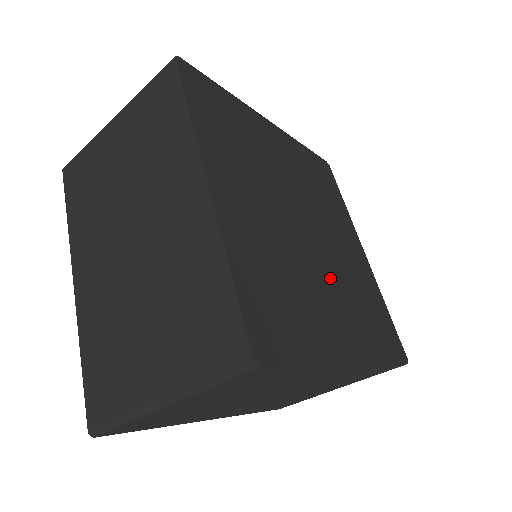
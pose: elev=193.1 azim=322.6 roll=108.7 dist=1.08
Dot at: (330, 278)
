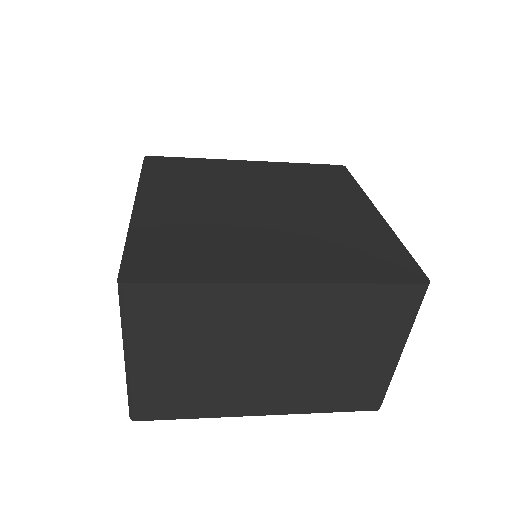
Dot at: (282, 233)
